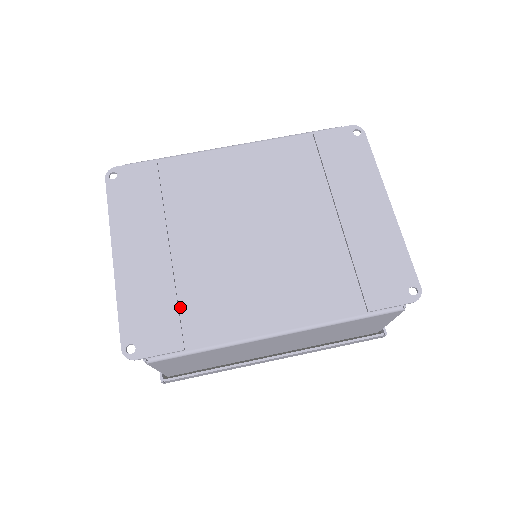
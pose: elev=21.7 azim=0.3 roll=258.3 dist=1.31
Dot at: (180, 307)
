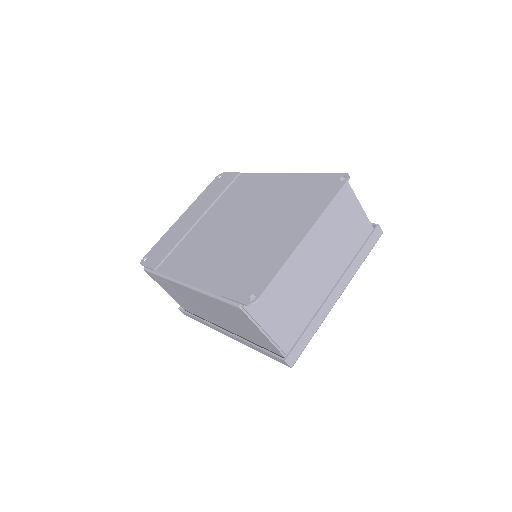
Dot at: (174, 250)
